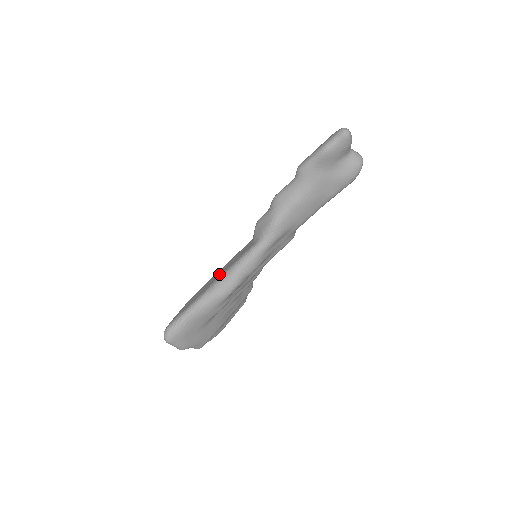
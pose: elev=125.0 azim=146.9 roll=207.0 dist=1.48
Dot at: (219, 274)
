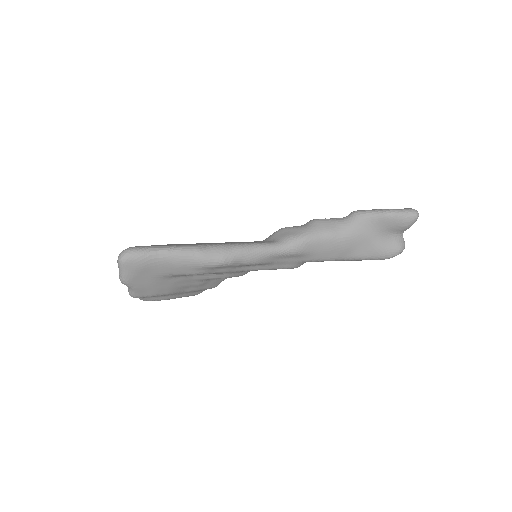
Dot at: (216, 243)
